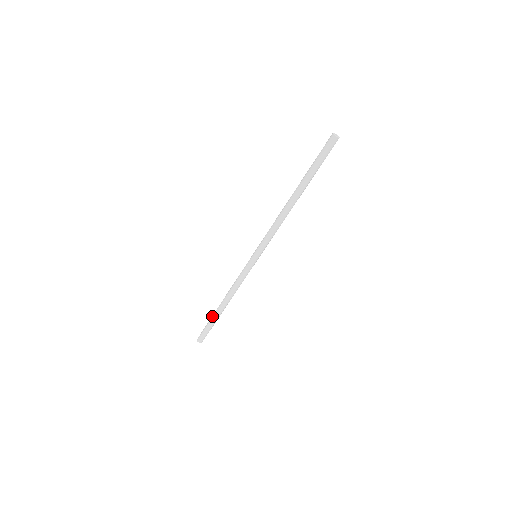
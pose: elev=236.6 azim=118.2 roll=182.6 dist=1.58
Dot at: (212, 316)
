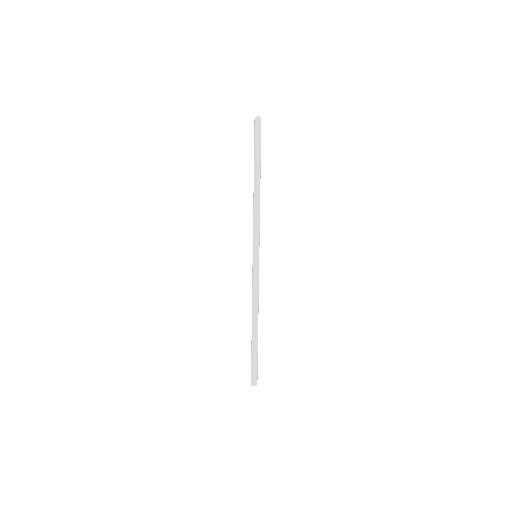
Dot at: (251, 346)
